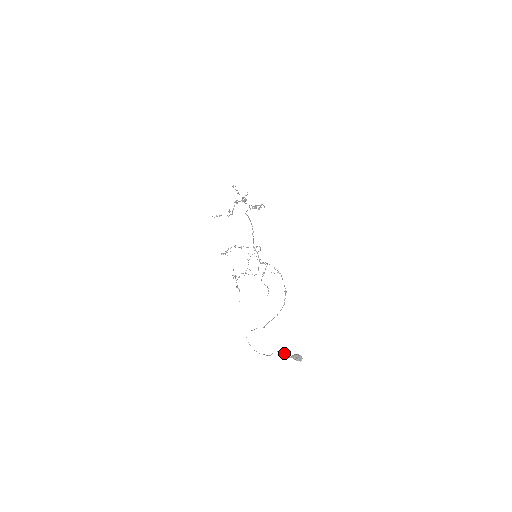
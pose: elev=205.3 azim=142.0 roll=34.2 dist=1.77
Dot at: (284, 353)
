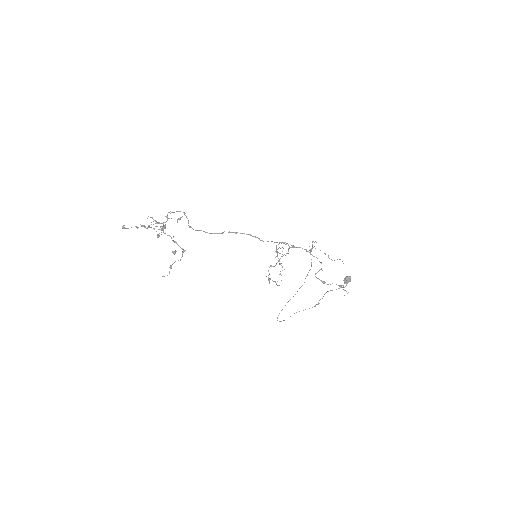
Dot at: occluded
